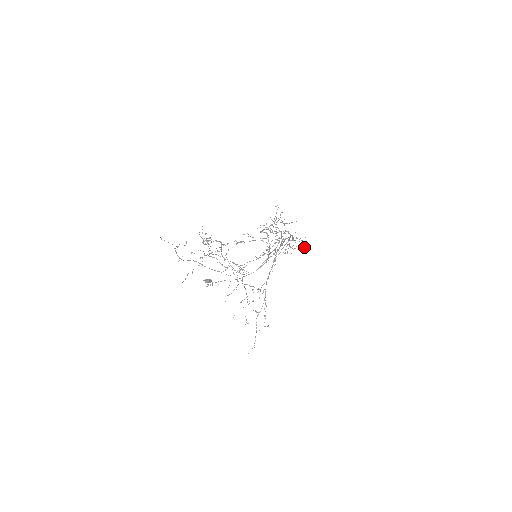
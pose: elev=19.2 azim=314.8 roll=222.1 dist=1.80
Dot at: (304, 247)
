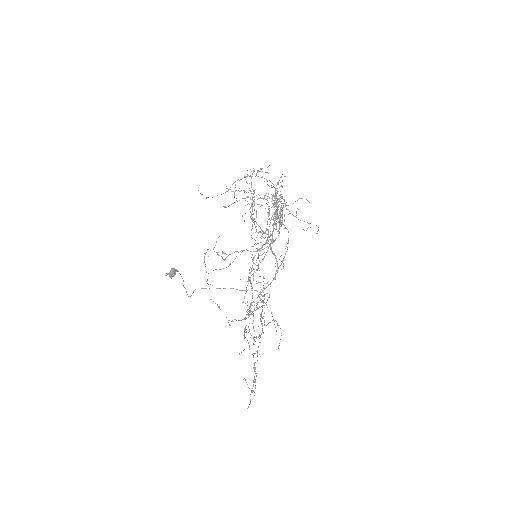
Dot at: occluded
